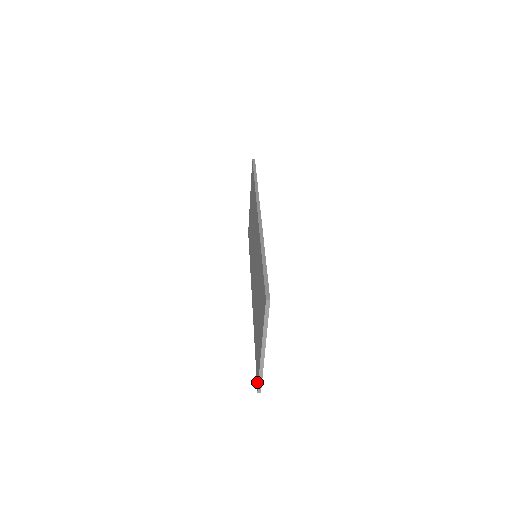
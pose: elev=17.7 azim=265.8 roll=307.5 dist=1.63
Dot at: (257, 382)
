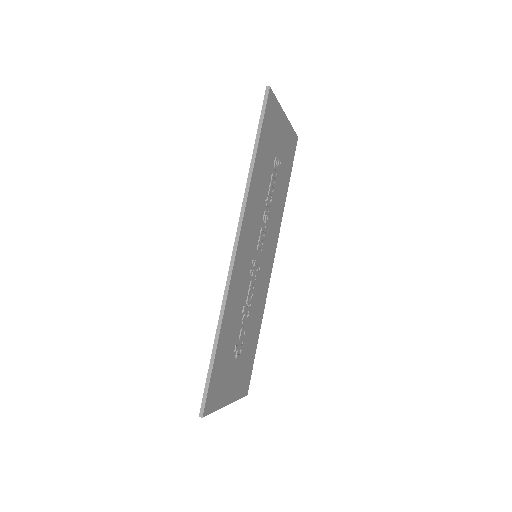
Dot at: occluded
